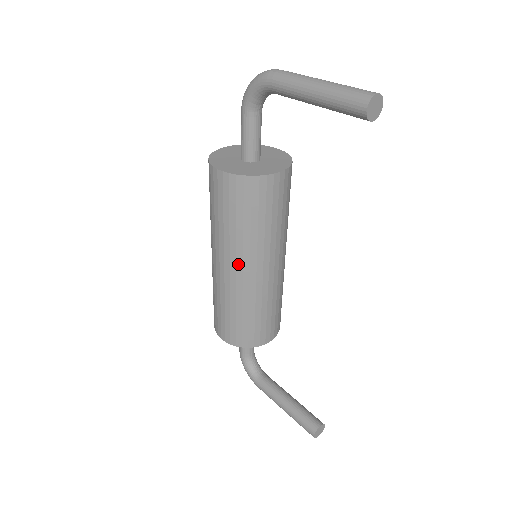
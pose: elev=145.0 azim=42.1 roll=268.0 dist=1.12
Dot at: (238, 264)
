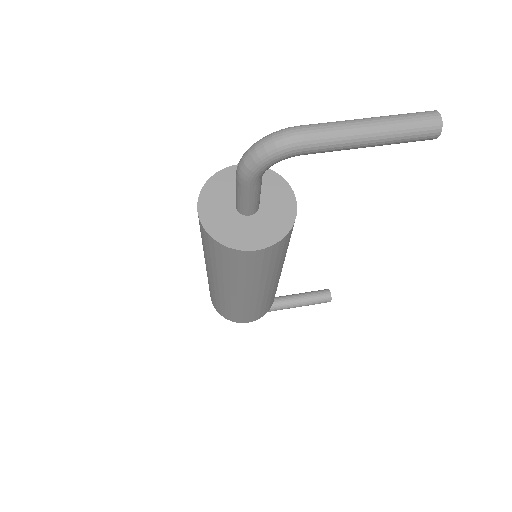
Dot at: (272, 282)
